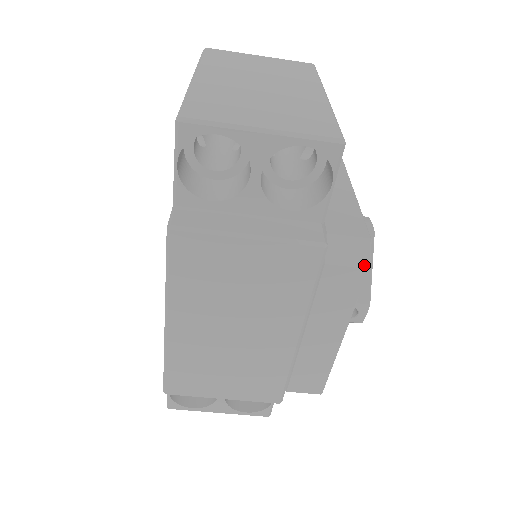
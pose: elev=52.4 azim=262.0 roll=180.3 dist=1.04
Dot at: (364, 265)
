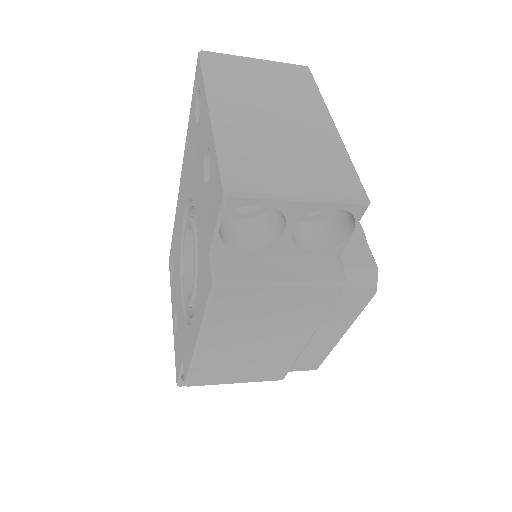
Dot at: (372, 291)
